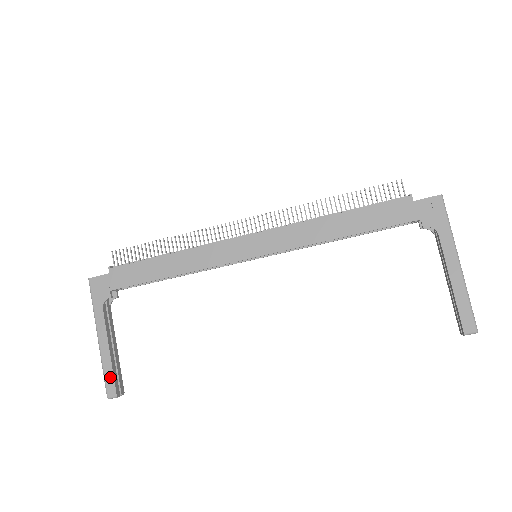
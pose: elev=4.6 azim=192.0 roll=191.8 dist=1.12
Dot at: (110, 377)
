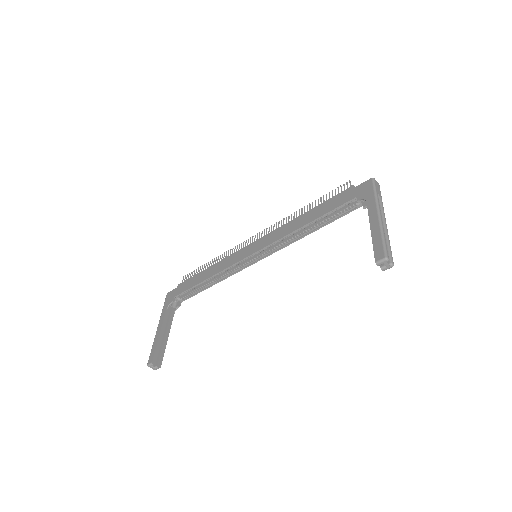
Dot at: (153, 351)
